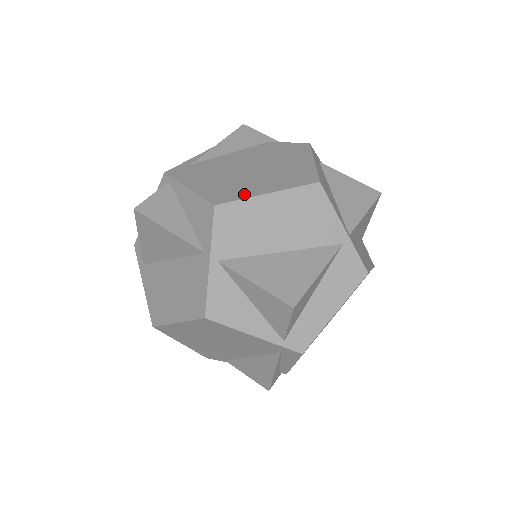
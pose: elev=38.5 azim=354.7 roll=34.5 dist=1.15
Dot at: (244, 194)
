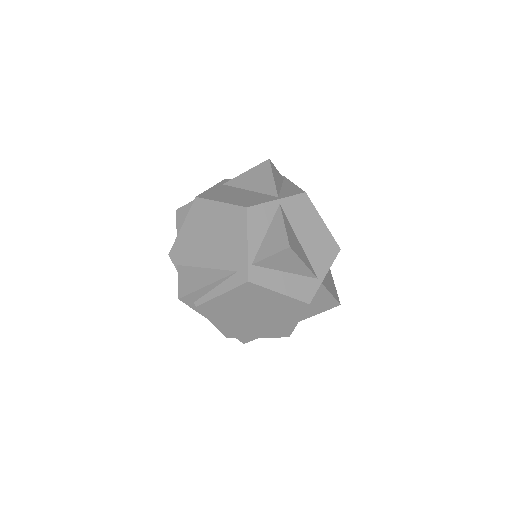
Dot at: (315, 209)
